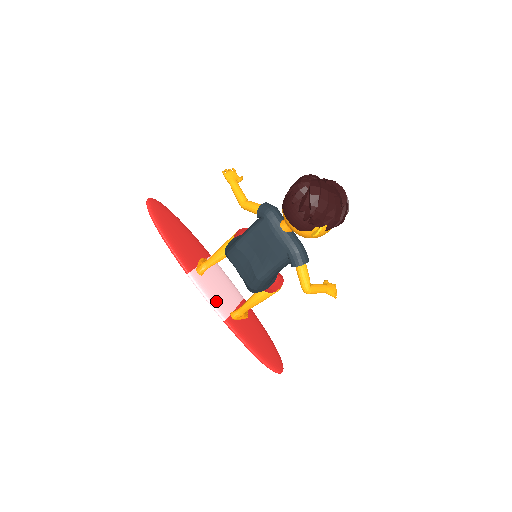
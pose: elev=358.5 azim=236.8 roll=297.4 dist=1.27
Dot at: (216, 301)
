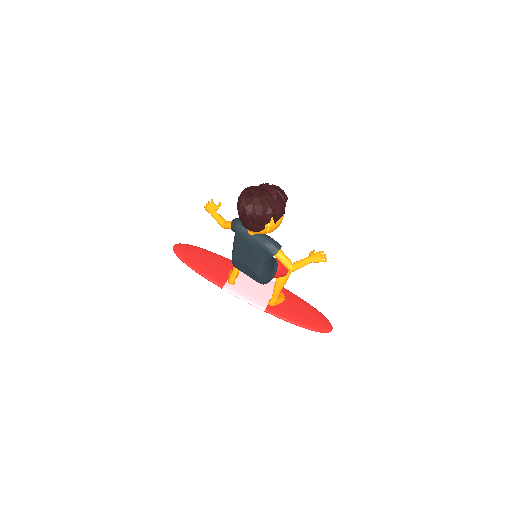
Dot at: (252, 299)
